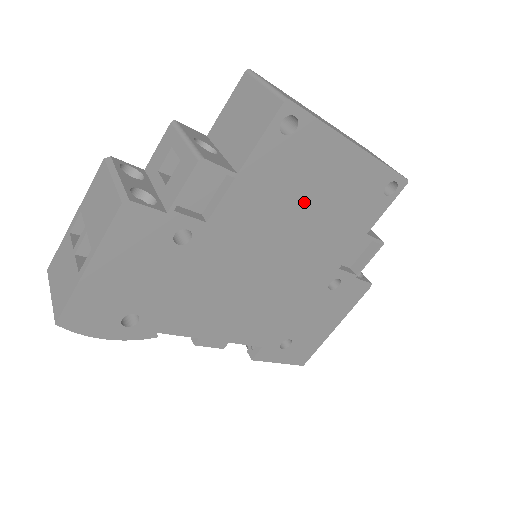
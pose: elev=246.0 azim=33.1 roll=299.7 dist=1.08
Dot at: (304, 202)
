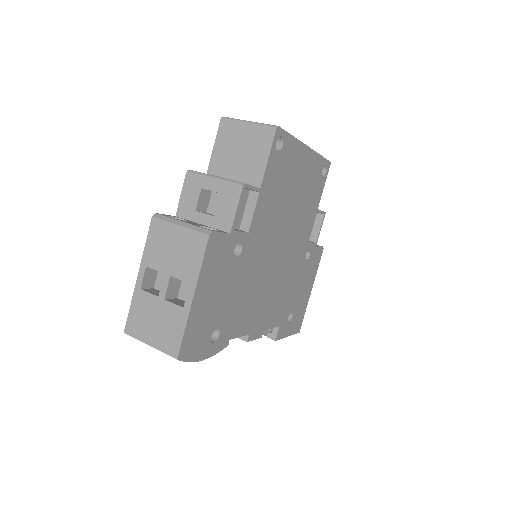
Dot at: (290, 197)
